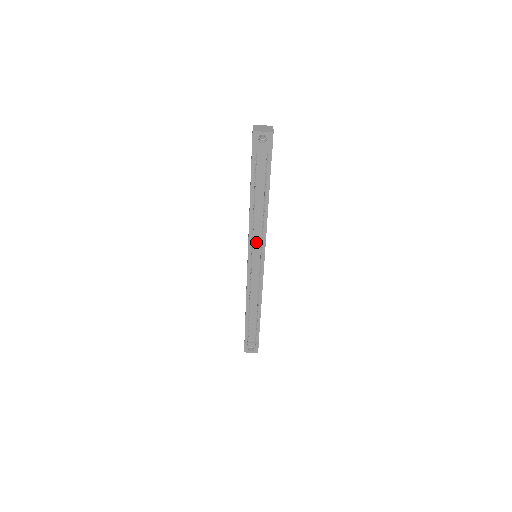
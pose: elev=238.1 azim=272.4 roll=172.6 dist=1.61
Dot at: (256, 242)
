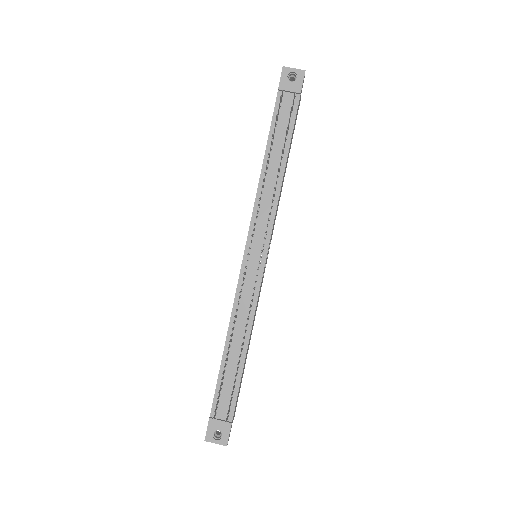
Dot at: (261, 220)
